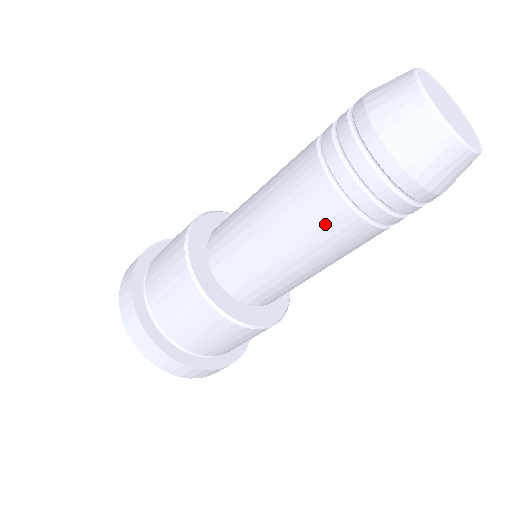
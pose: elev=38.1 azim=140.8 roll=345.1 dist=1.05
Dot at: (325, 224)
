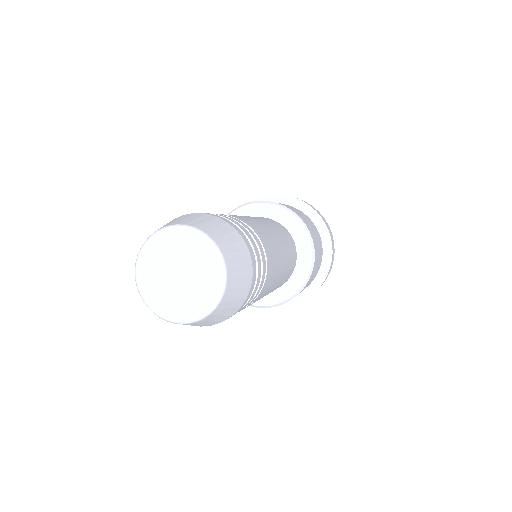
Dot at: occluded
